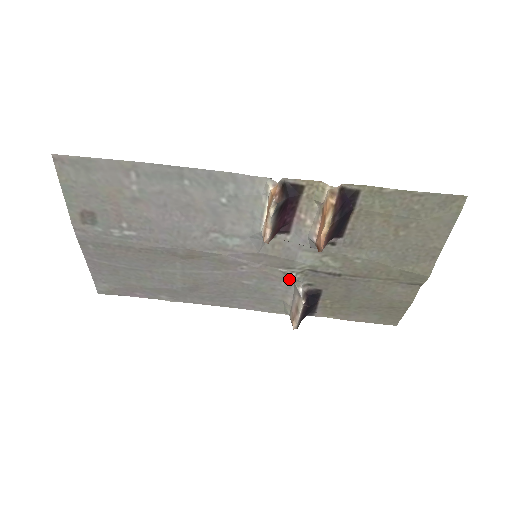
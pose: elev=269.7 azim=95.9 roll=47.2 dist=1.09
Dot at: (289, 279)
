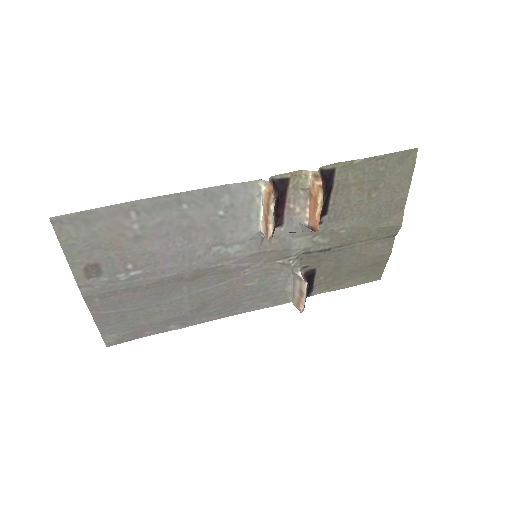
Dot at: (287, 268)
